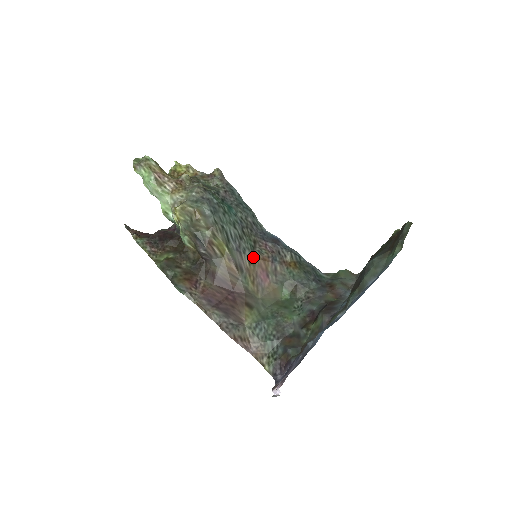
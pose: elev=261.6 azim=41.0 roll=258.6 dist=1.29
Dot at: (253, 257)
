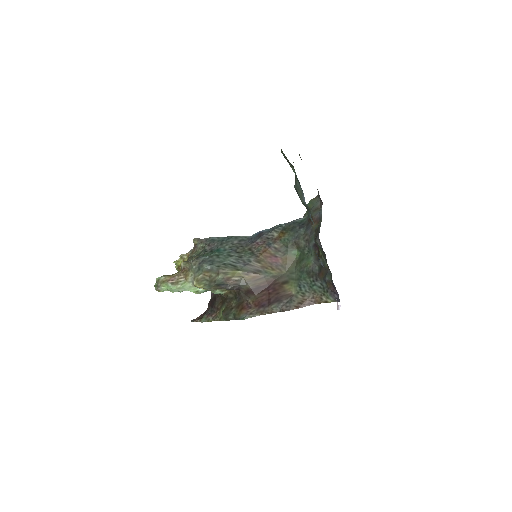
Dot at: (257, 258)
